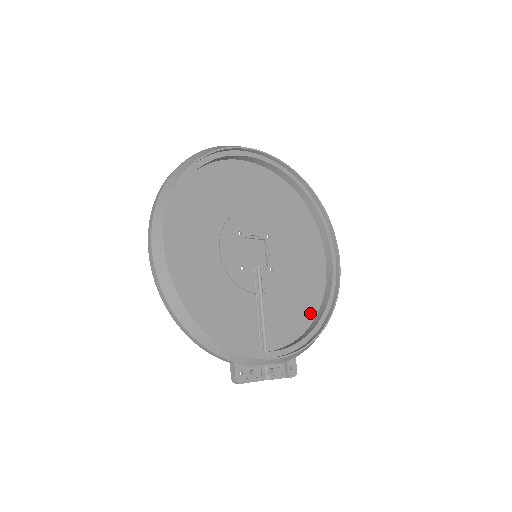
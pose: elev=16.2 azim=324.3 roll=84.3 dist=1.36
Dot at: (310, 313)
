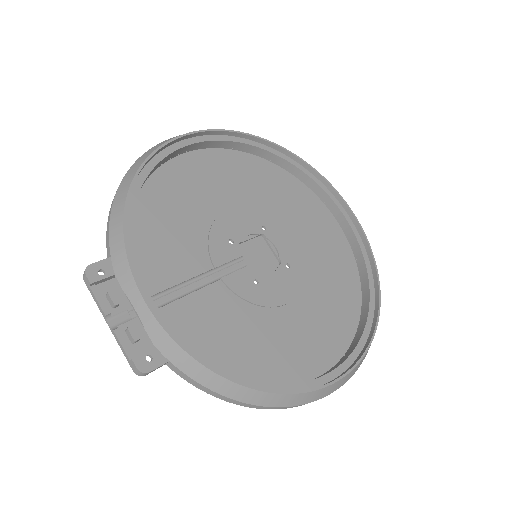
Dot at: (246, 370)
